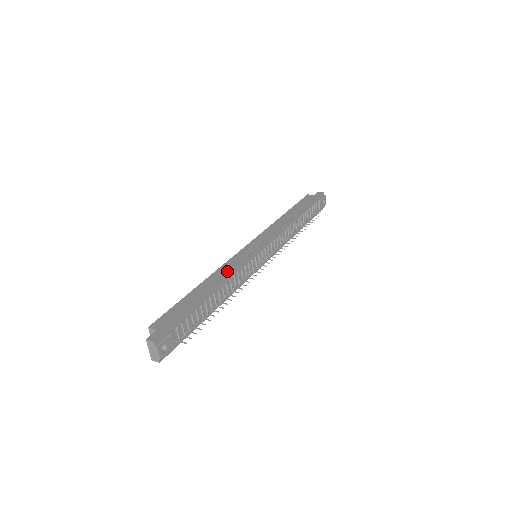
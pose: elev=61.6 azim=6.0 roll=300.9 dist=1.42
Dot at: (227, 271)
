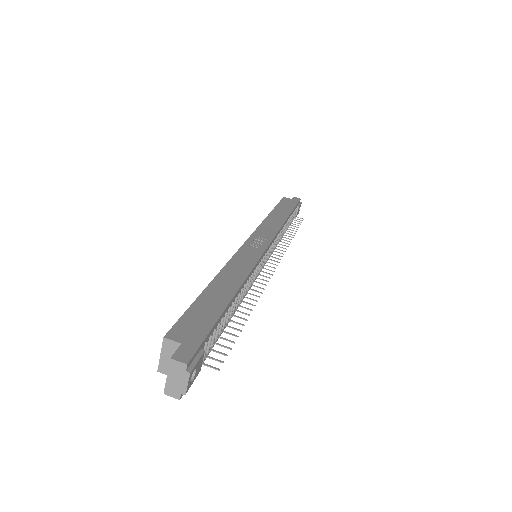
Dot at: (242, 268)
